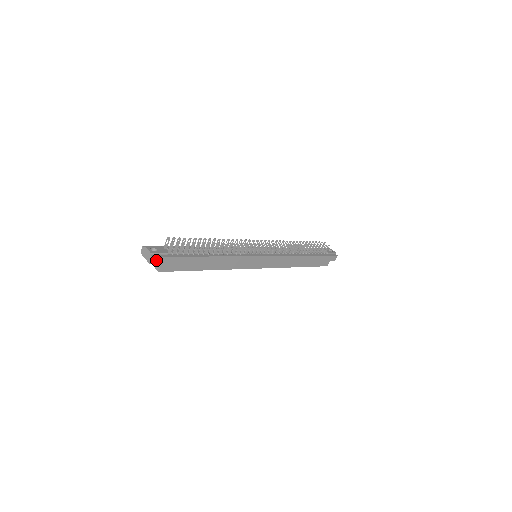
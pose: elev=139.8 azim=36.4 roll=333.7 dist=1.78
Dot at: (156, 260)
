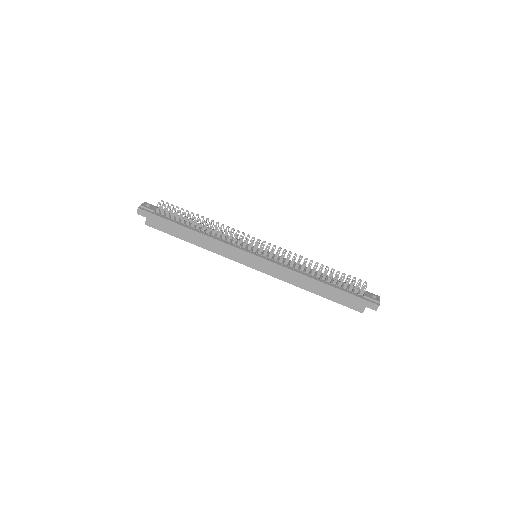
Dot at: (142, 212)
